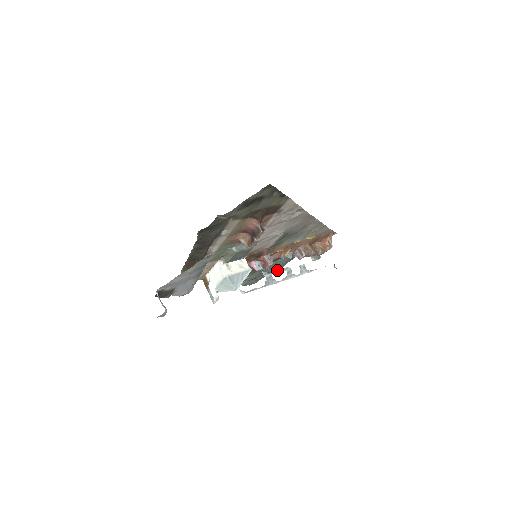
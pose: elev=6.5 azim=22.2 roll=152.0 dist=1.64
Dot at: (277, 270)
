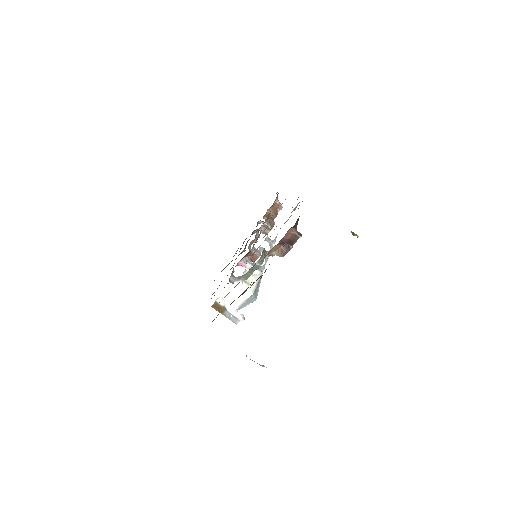
Dot at: occluded
